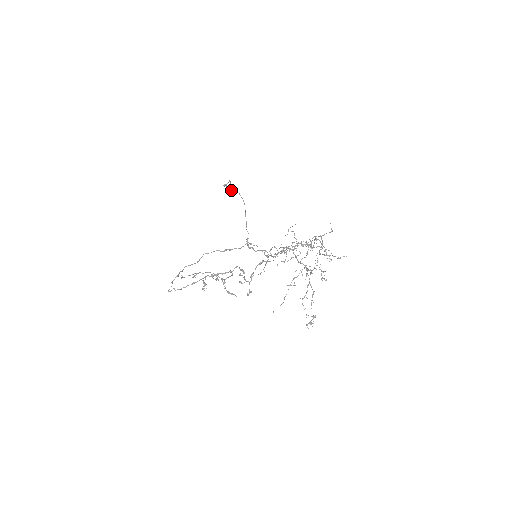
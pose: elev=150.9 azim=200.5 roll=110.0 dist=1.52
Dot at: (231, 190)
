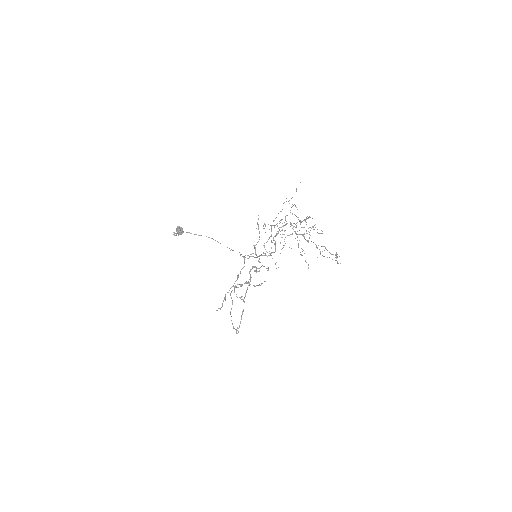
Dot at: (182, 233)
